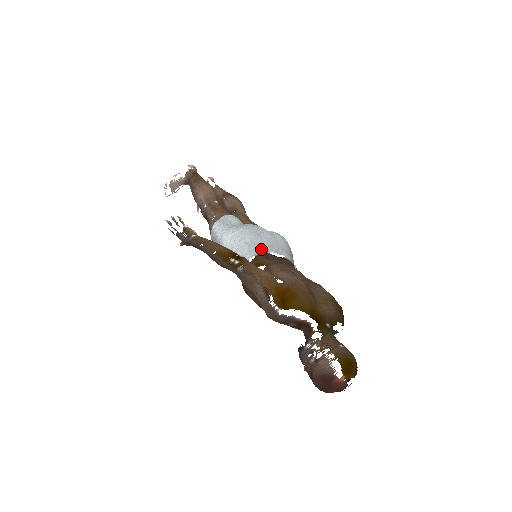
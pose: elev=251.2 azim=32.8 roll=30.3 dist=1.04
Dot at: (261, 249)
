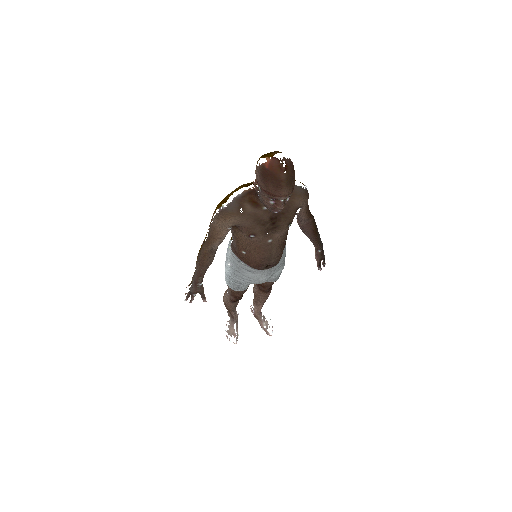
Dot at: occluded
